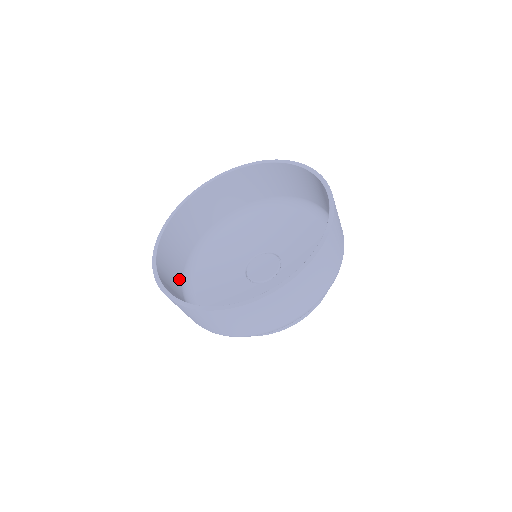
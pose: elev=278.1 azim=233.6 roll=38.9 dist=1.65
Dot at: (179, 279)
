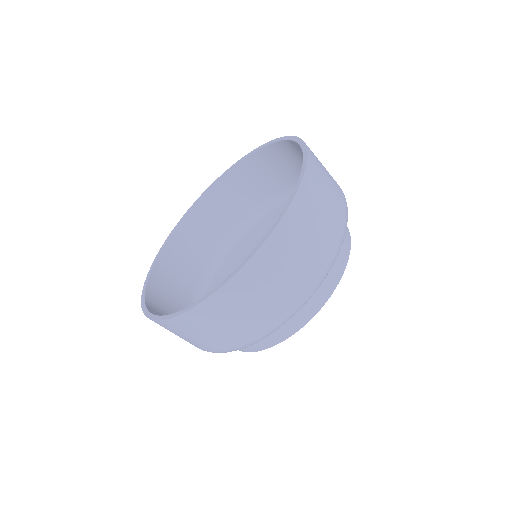
Dot at: (192, 281)
